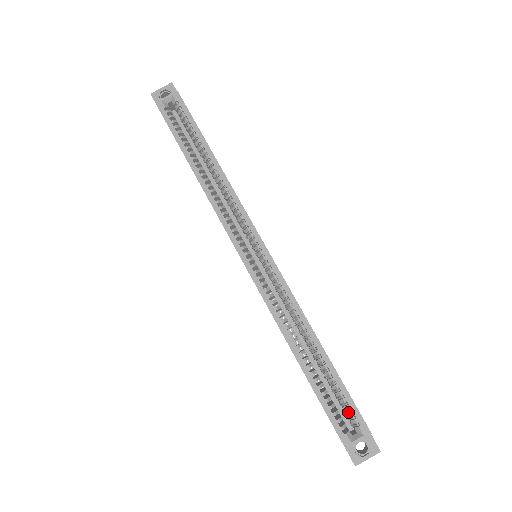
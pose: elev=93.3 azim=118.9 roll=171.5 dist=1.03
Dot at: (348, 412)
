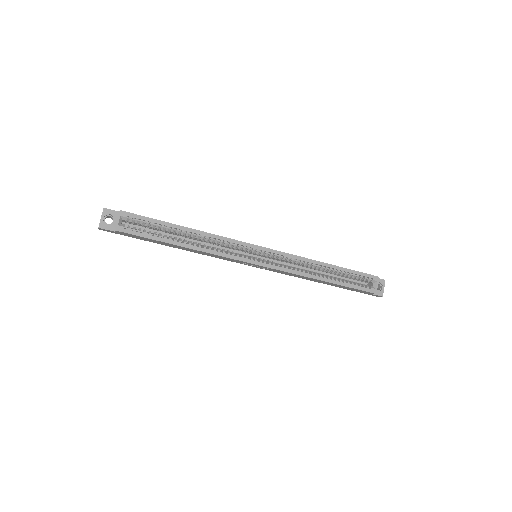
Dot at: (363, 279)
